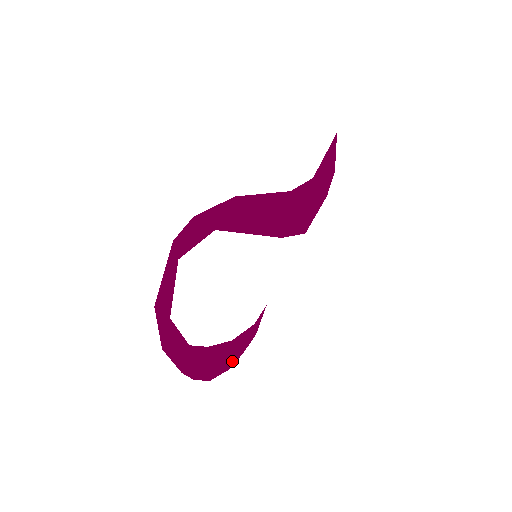
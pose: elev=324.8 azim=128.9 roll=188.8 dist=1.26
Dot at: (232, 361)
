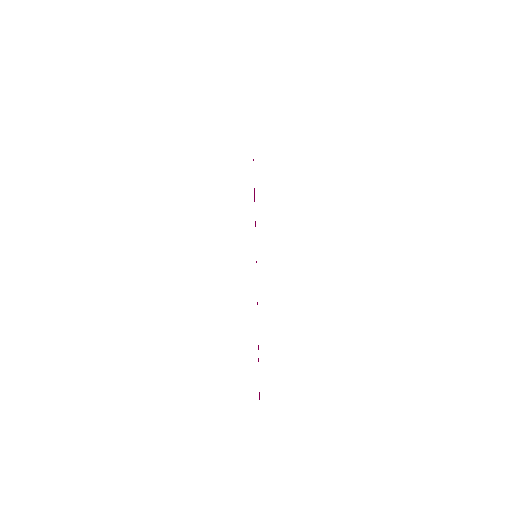
Dot at: occluded
